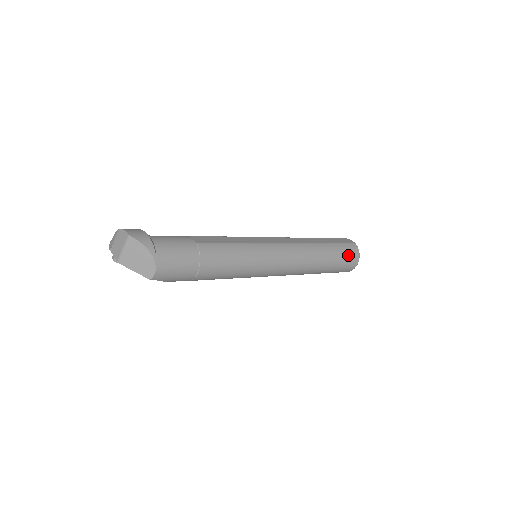
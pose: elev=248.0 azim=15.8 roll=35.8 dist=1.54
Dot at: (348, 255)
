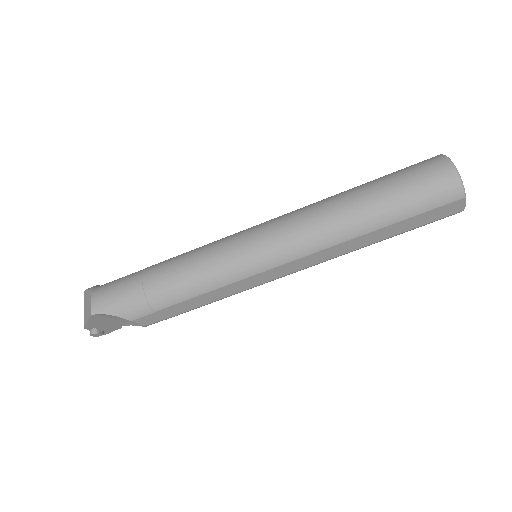
Dot at: (414, 168)
